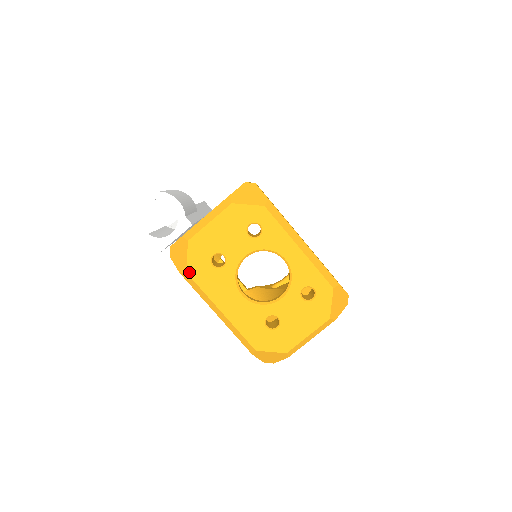
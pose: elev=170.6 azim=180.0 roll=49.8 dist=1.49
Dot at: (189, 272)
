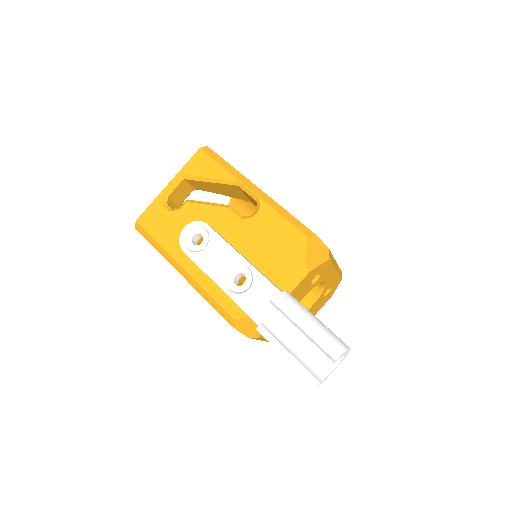
Dot at: (261, 336)
